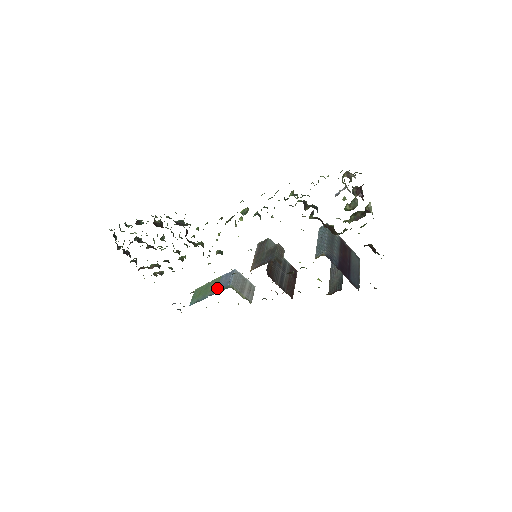
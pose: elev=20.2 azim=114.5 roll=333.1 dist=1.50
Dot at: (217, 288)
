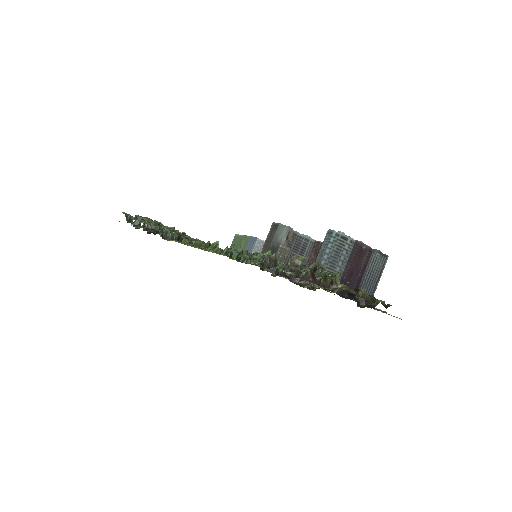
Dot at: occluded
